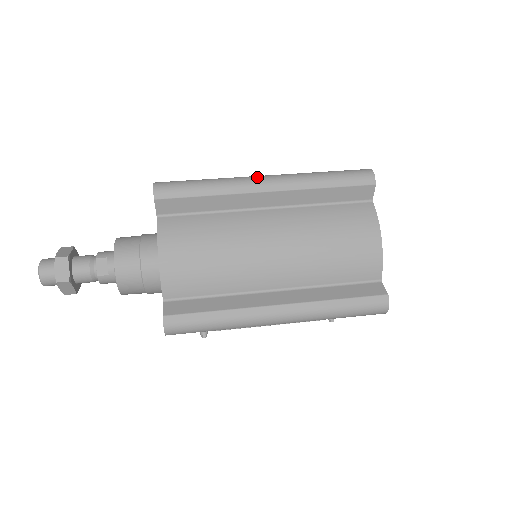
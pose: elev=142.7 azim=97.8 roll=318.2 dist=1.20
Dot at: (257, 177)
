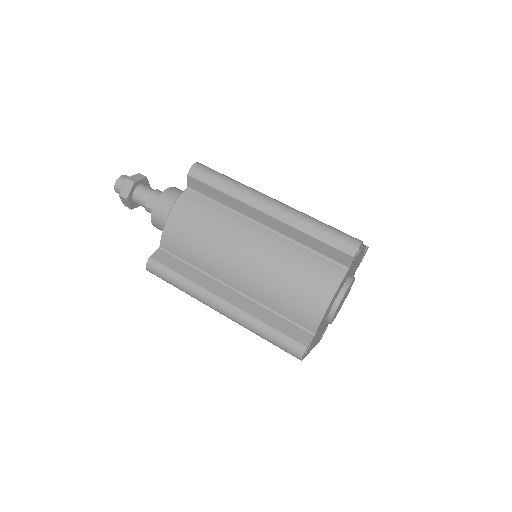
Dot at: (266, 198)
